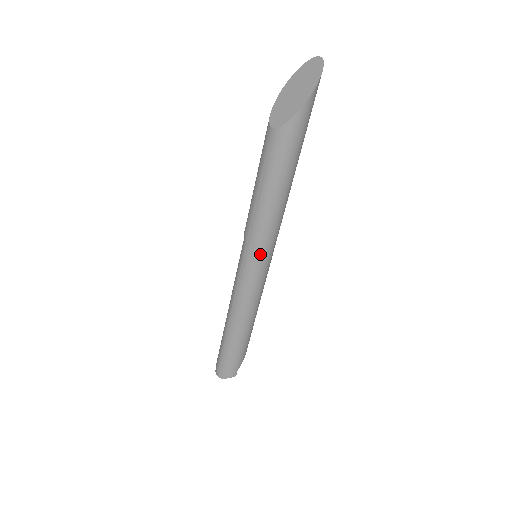
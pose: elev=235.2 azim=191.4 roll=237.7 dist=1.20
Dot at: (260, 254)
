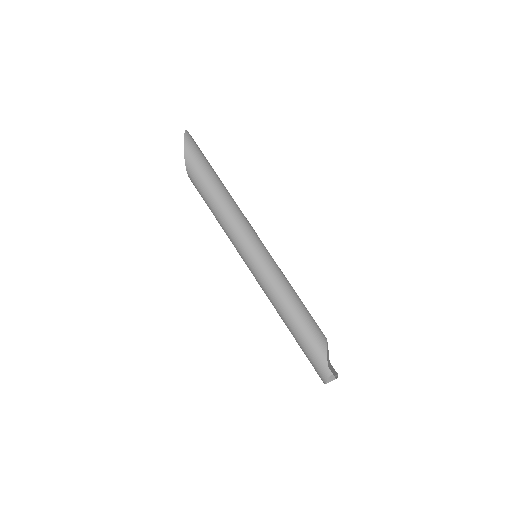
Dot at: (243, 250)
